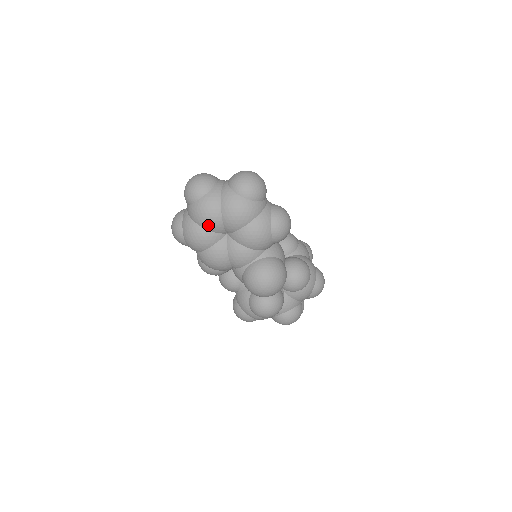
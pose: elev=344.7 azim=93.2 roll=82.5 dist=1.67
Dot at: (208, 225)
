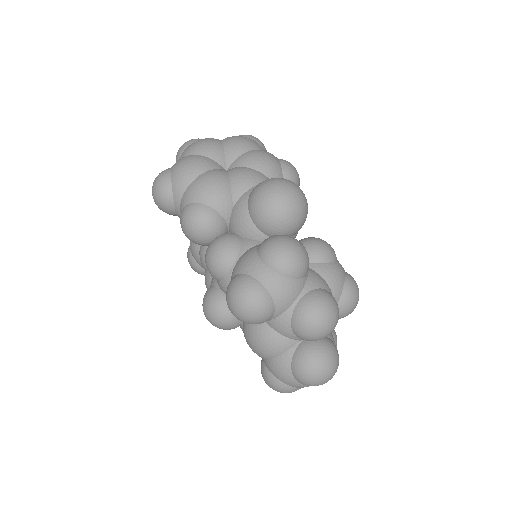
Dot at: (206, 150)
